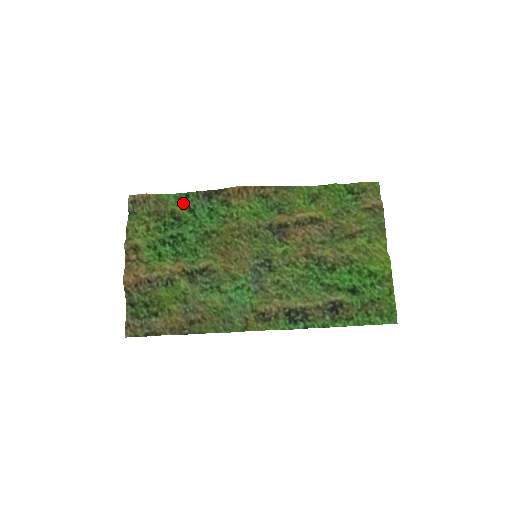
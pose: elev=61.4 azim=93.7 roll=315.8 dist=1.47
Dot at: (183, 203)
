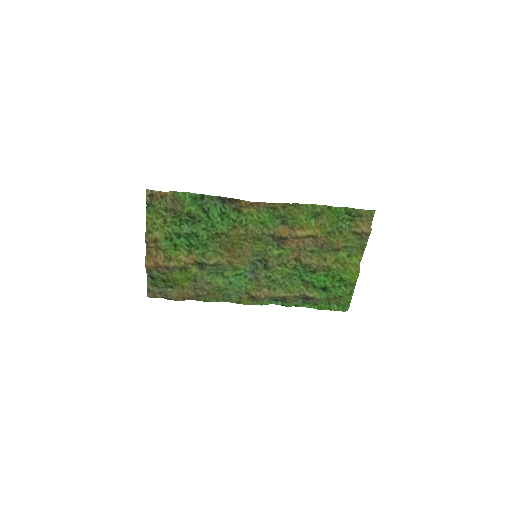
Dot at: (198, 203)
